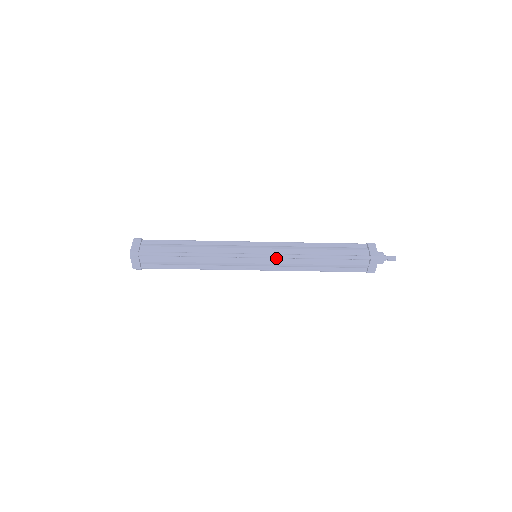
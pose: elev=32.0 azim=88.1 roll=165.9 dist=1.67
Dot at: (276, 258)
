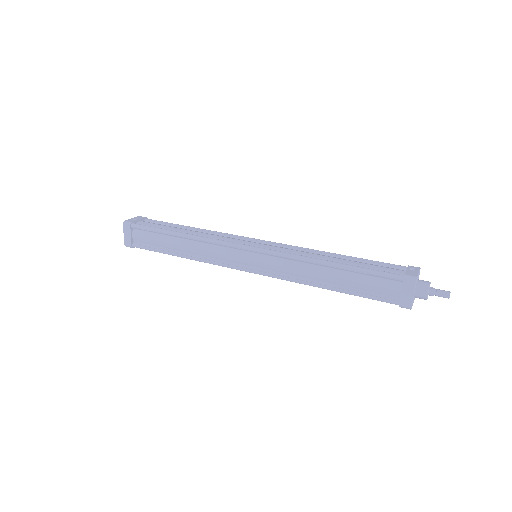
Dot at: (275, 273)
